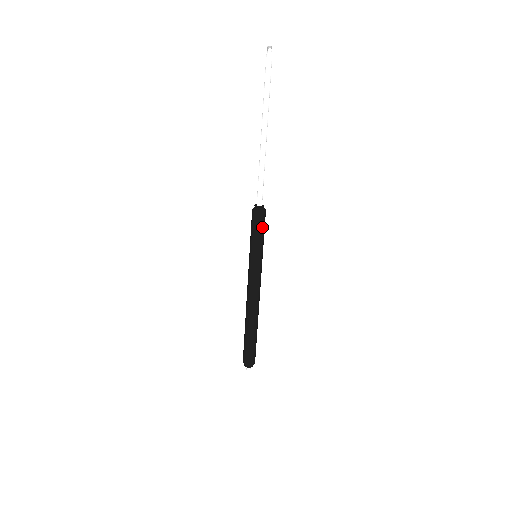
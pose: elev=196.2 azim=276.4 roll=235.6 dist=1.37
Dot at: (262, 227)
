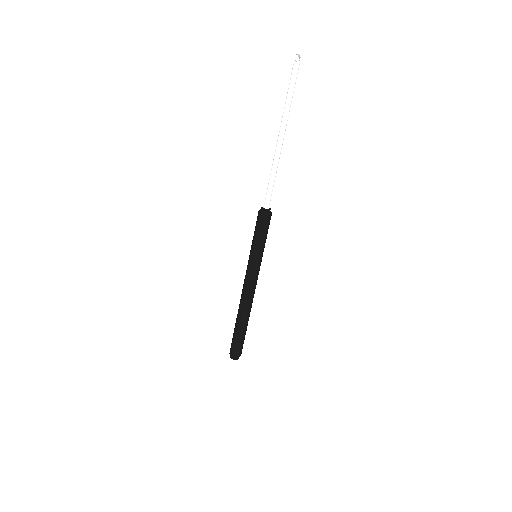
Dot at: (265, 230)
